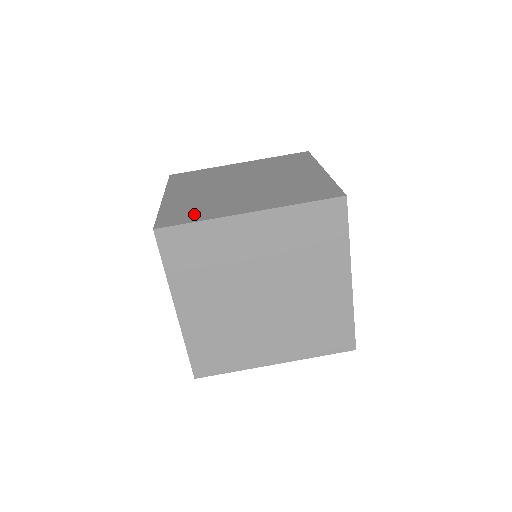
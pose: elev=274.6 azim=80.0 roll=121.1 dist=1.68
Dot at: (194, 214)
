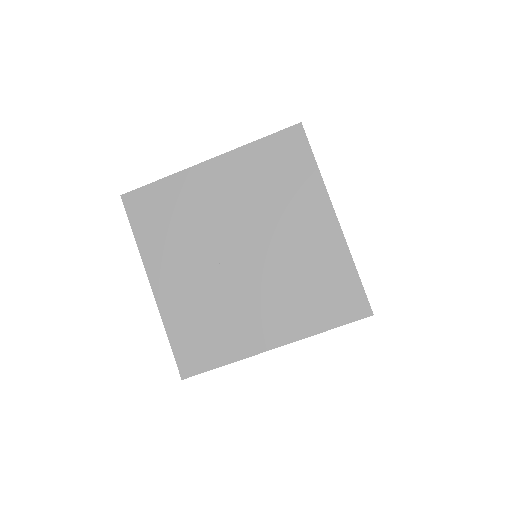
Dot at: occluded
